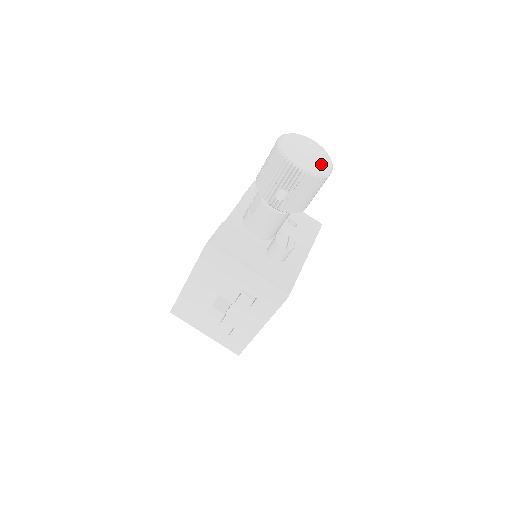
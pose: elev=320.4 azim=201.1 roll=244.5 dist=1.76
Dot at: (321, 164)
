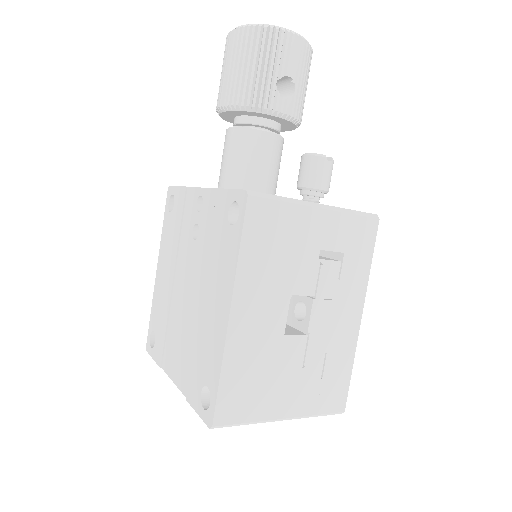
Dot at: occluded
